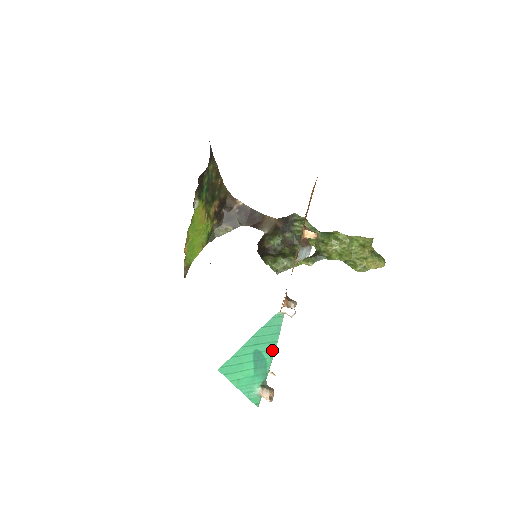
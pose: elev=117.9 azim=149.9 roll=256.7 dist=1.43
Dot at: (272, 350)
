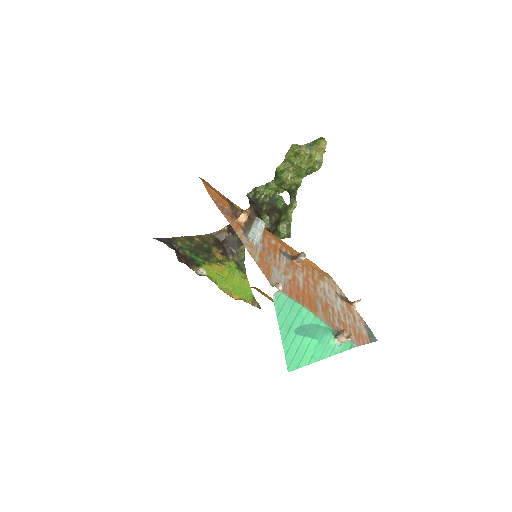
Dot at: (307, 314)
